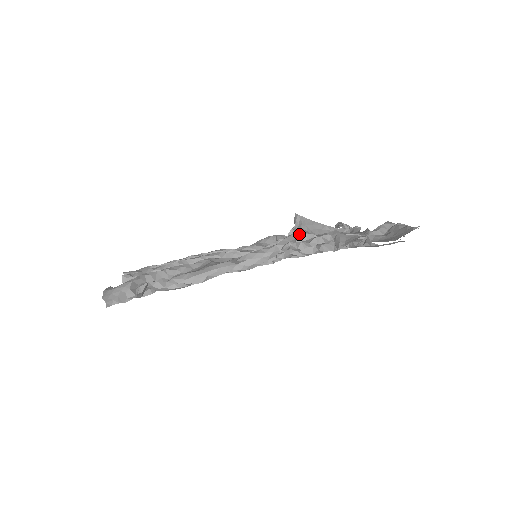
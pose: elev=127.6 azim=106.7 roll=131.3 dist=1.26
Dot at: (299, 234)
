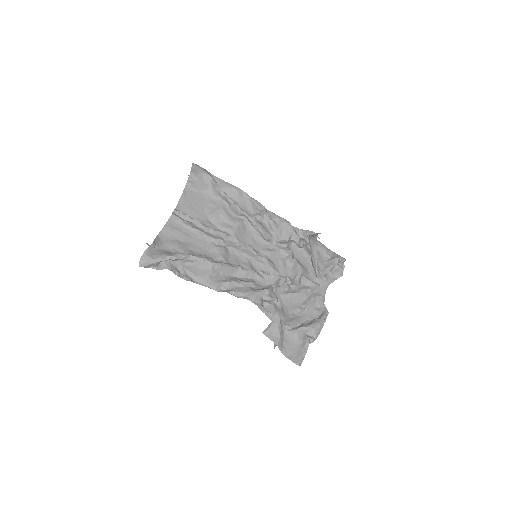
Dot at: (269, 294)
